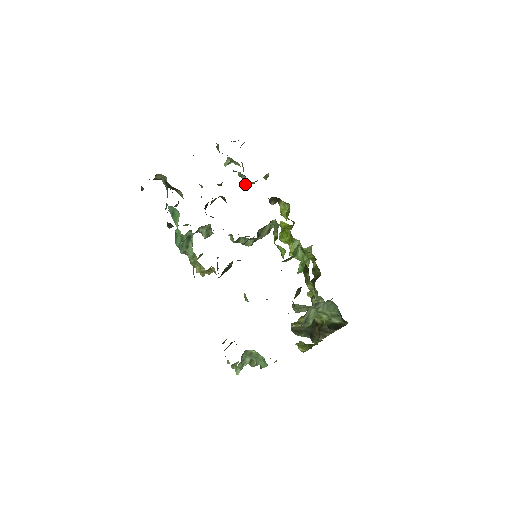
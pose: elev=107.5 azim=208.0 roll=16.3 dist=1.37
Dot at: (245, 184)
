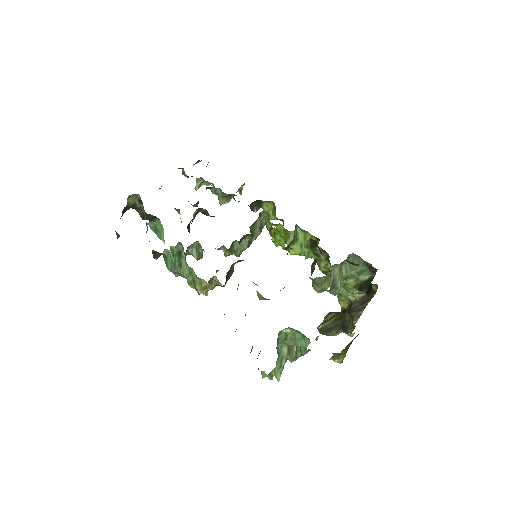
Dot at: (222, 200)
